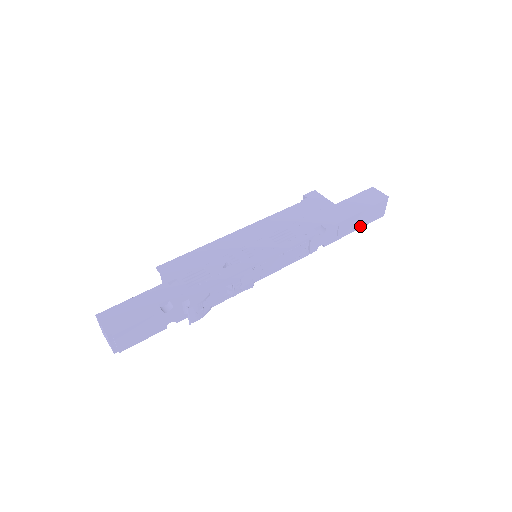
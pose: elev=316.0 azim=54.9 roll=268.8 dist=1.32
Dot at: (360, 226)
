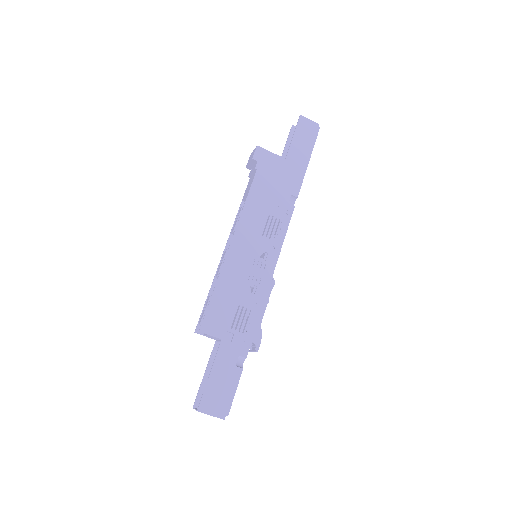
Dot at: occluded
